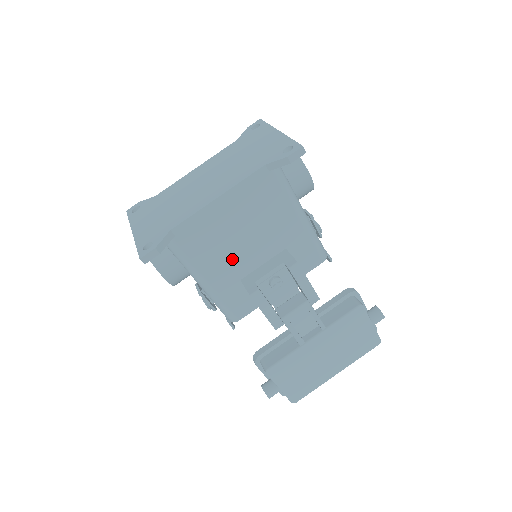
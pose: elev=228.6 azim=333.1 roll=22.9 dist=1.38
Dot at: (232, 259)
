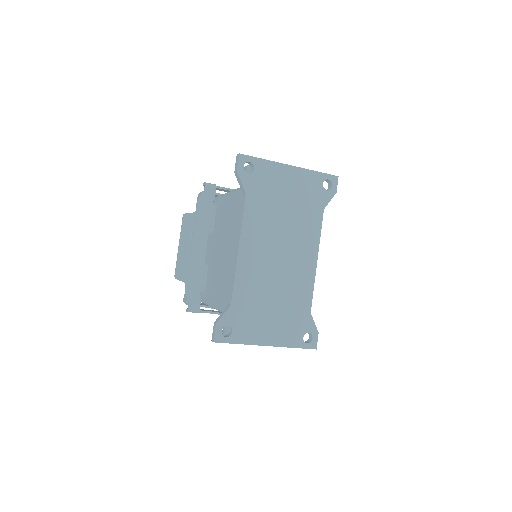
Dot at: occluded
